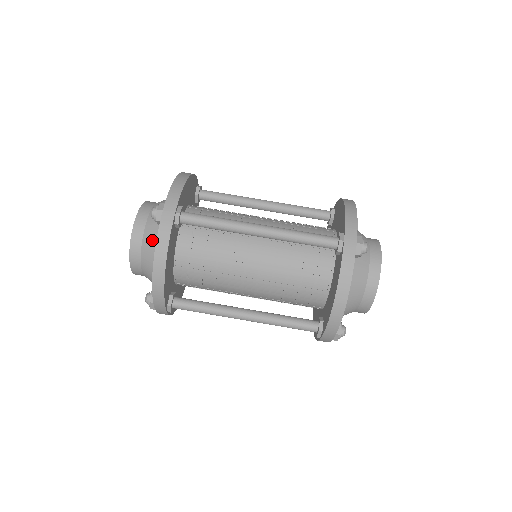
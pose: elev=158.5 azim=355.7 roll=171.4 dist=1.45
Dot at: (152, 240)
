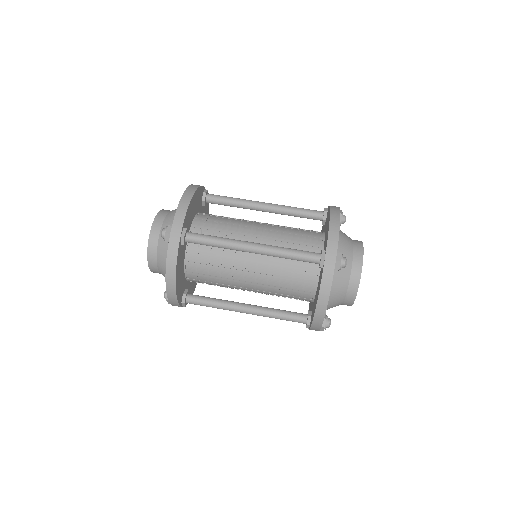
Dot at: (165, 253)
